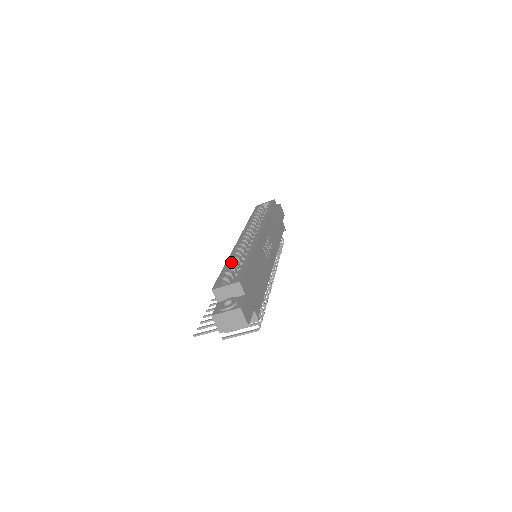
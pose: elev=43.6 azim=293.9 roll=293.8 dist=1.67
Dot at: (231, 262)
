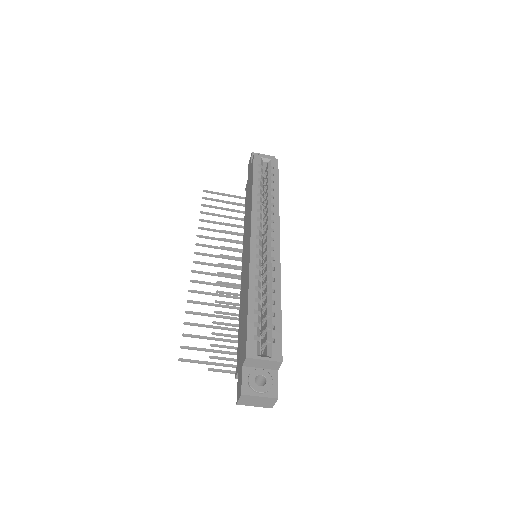
Dot at: (256, 297)
